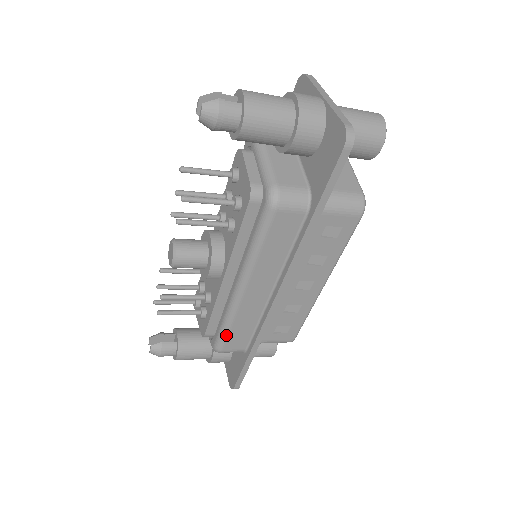
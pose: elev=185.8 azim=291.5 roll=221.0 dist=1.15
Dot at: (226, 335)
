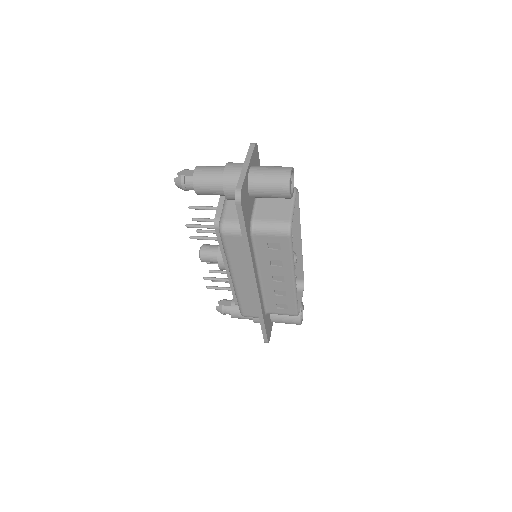
Dot at: (240, 306)
